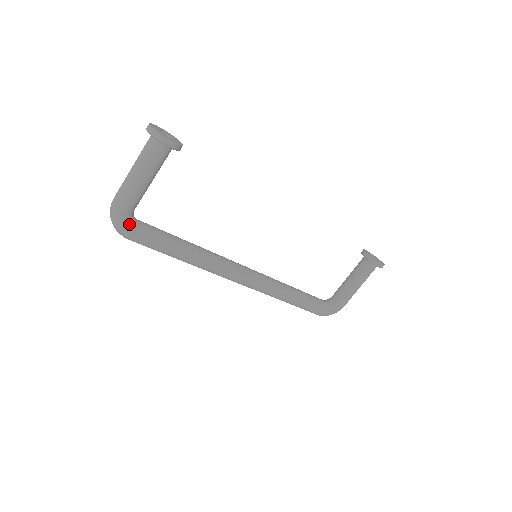
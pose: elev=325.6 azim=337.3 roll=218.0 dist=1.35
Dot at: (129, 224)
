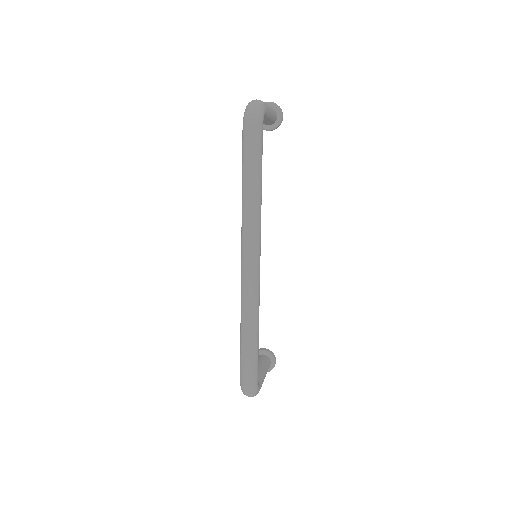
Dot at: (263, 119)
